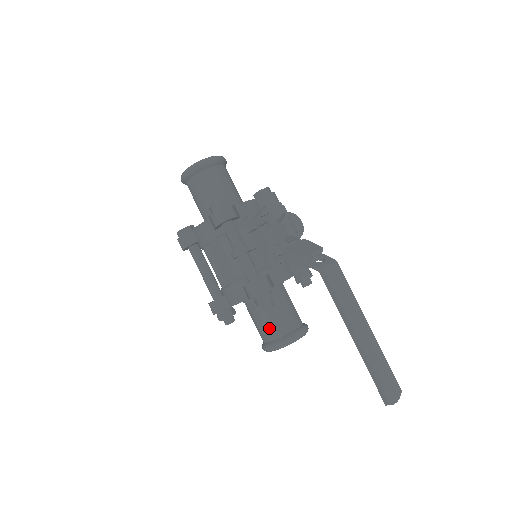
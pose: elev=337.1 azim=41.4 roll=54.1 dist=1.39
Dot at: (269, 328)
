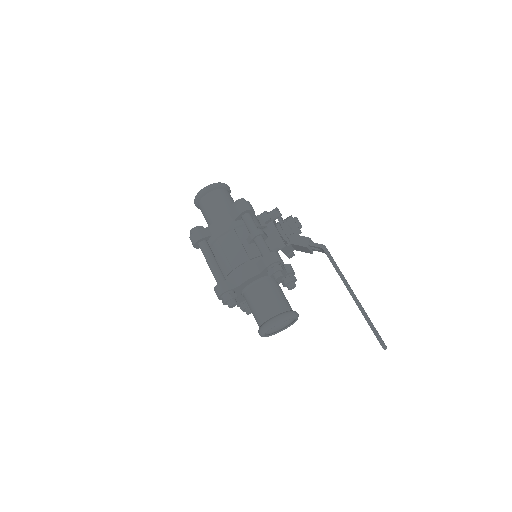
Dot at: (272, 305)
